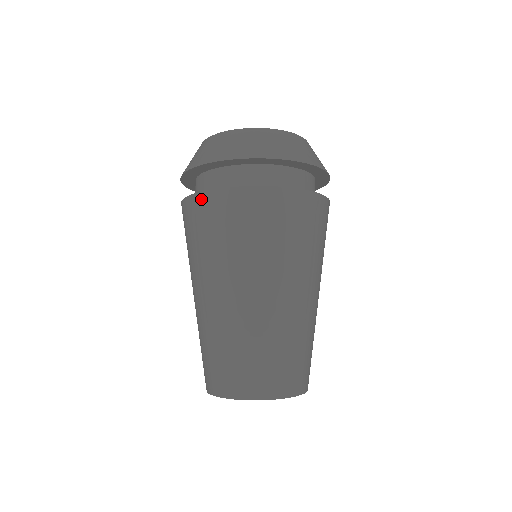
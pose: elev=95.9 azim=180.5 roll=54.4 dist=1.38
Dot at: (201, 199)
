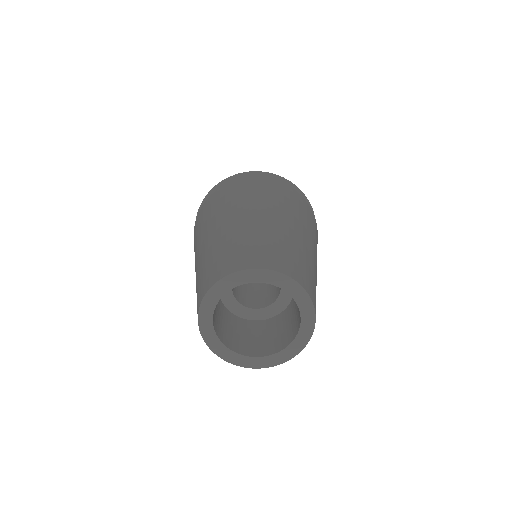
Dot at: (212, 196)
